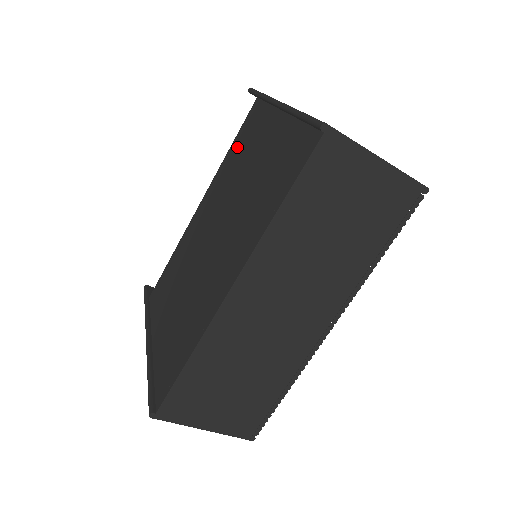
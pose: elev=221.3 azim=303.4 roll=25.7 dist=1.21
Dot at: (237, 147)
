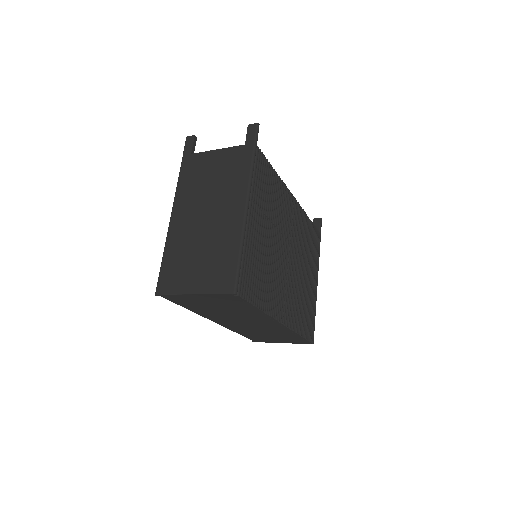
Dot at: occluded
